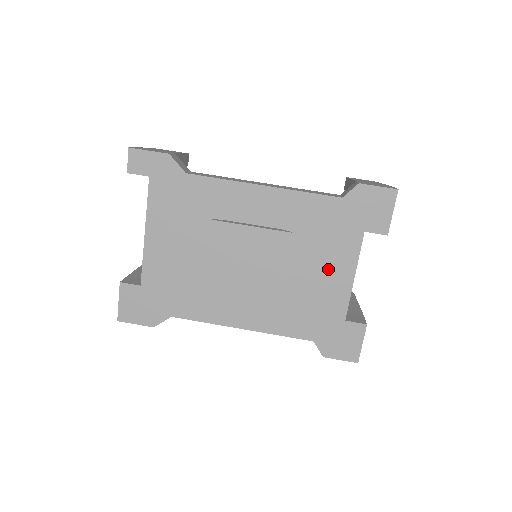
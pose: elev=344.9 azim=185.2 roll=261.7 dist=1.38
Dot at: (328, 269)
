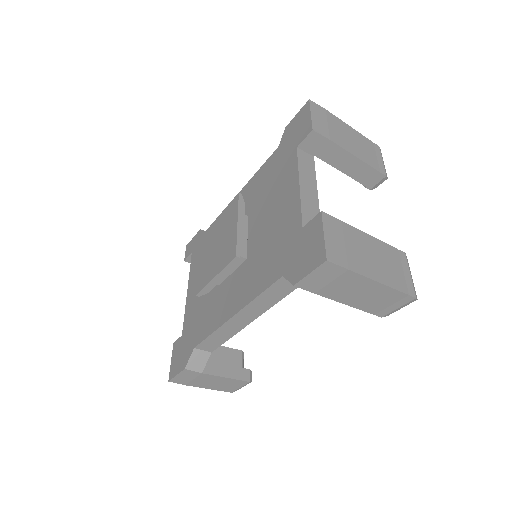
Dot at: (280, 200)
